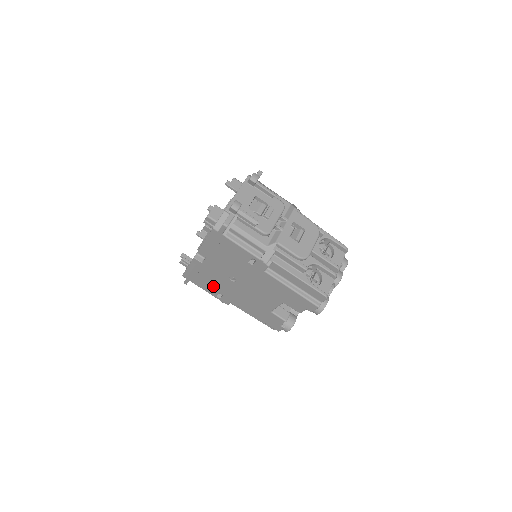
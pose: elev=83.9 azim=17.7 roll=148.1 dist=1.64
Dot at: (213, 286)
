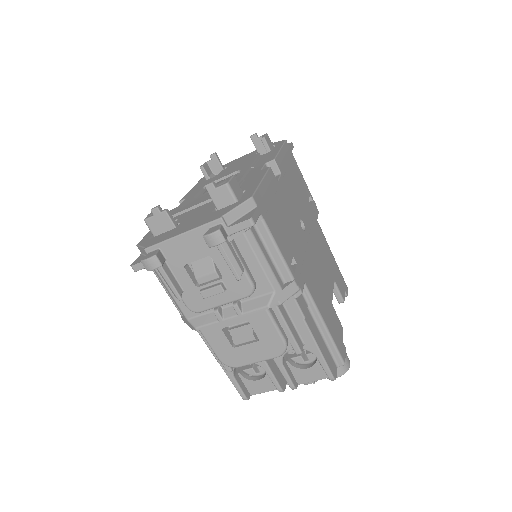
Dot at: occluded
